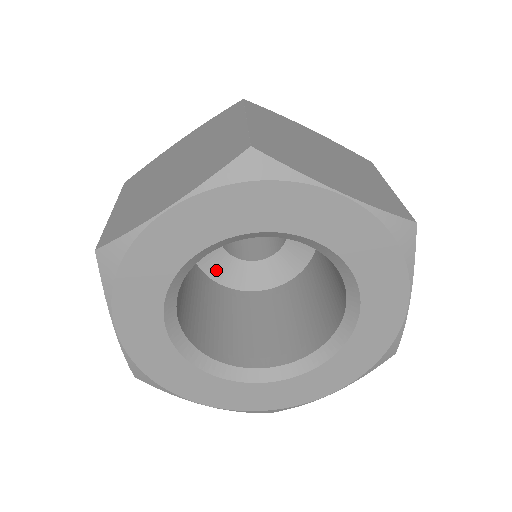
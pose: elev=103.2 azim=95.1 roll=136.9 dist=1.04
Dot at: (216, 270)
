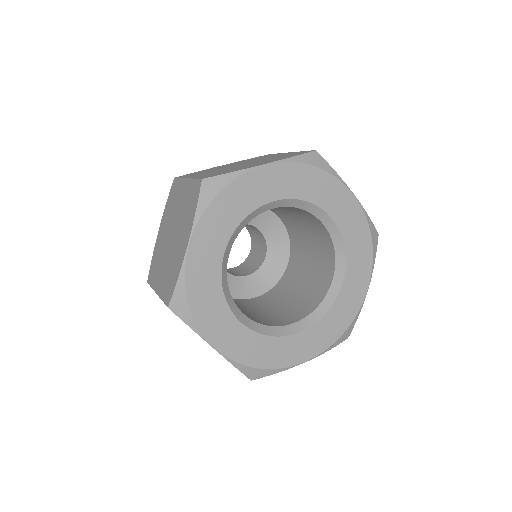
Dot at: (242, 292)
